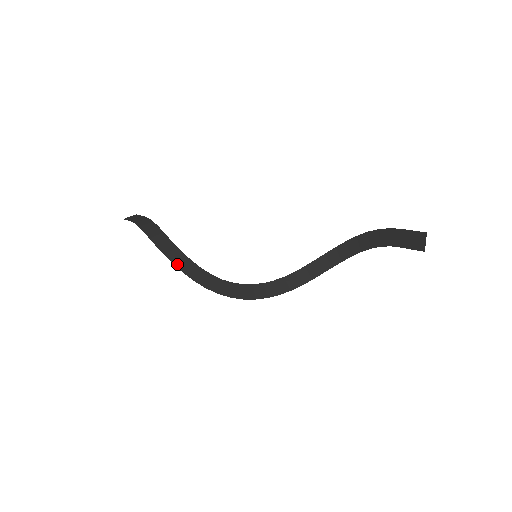
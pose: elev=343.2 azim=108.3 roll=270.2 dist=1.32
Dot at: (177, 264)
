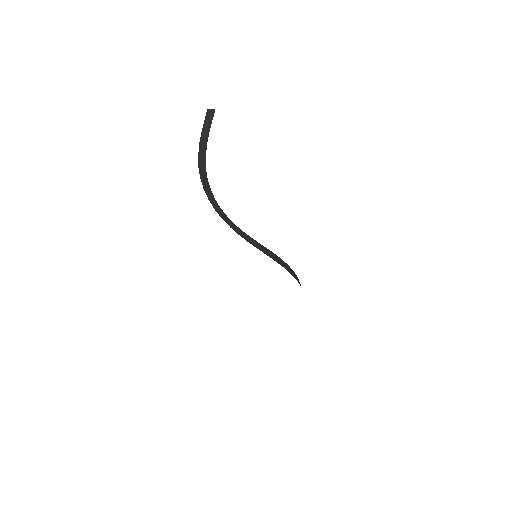
Dot at: (218, 212)
